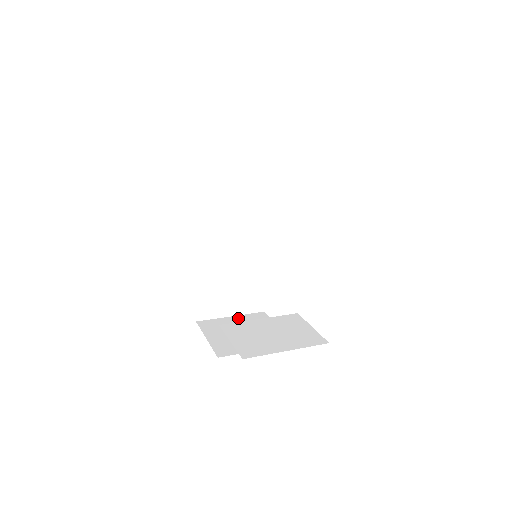
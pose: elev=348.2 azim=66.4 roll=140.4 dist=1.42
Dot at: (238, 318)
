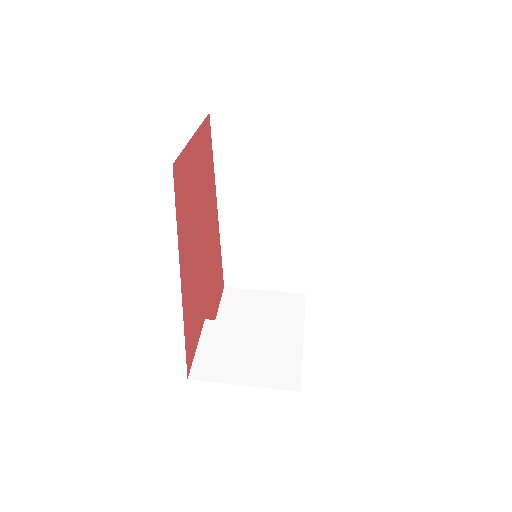
Dot at: (269, 295)
